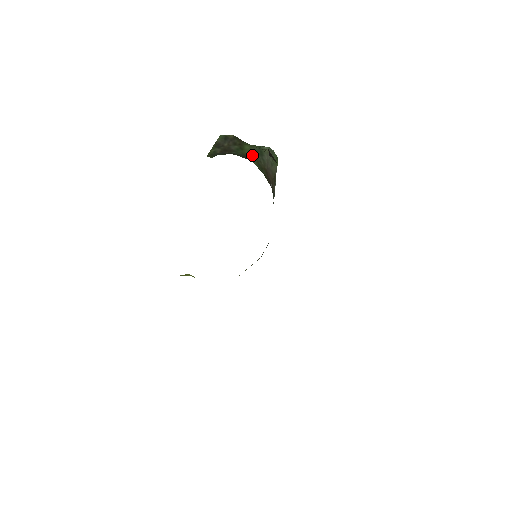
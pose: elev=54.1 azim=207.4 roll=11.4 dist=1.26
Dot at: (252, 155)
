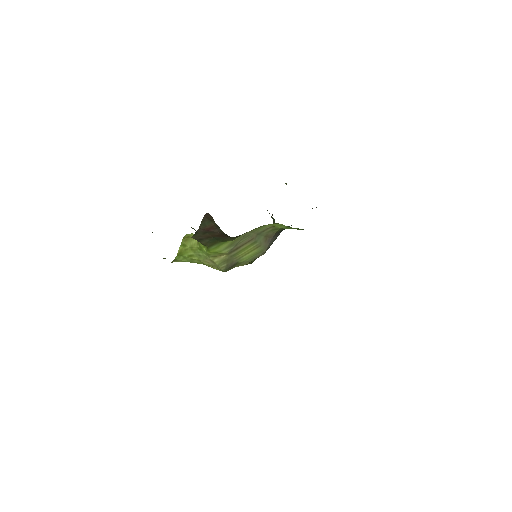
Dot at: occluded
